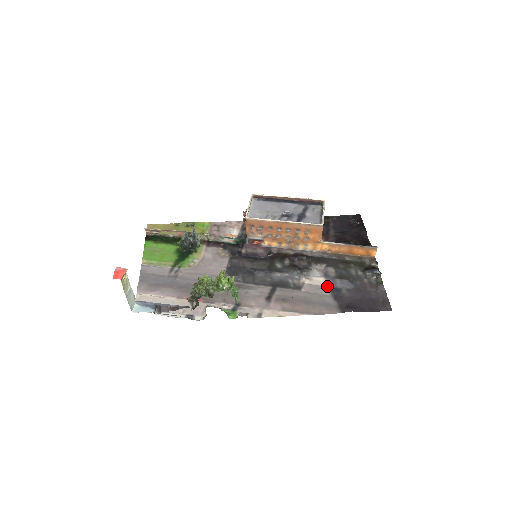
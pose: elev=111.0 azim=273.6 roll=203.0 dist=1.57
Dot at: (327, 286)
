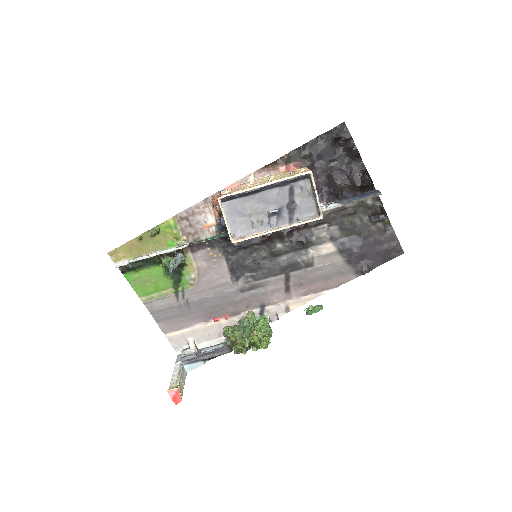
Dot at: (337, 251)
